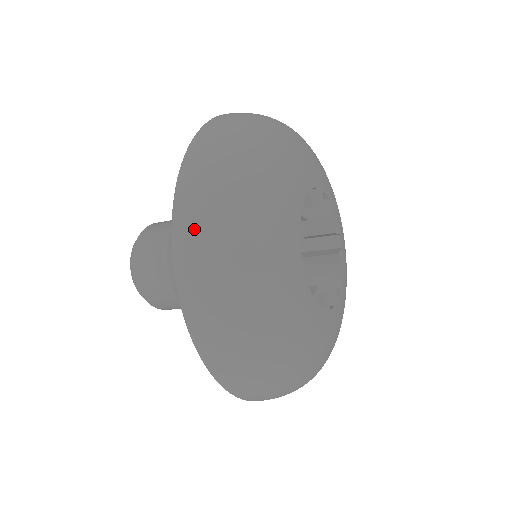
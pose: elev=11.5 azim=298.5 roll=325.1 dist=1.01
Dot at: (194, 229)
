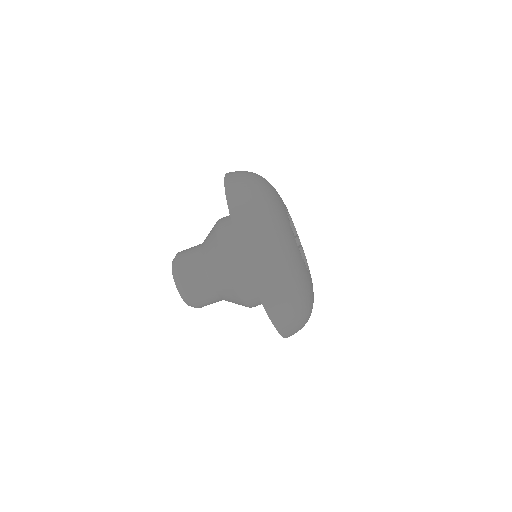
Dot at: (238, 171)
